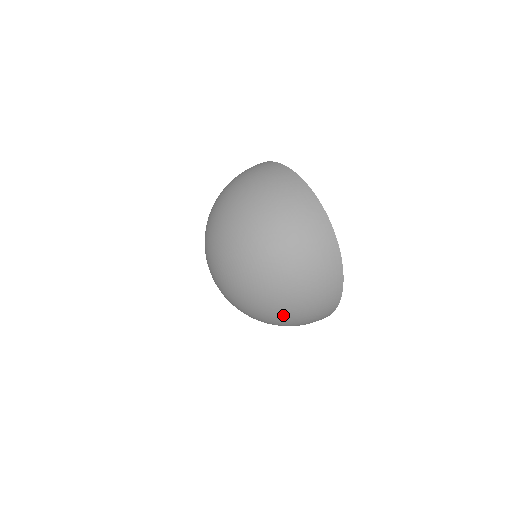
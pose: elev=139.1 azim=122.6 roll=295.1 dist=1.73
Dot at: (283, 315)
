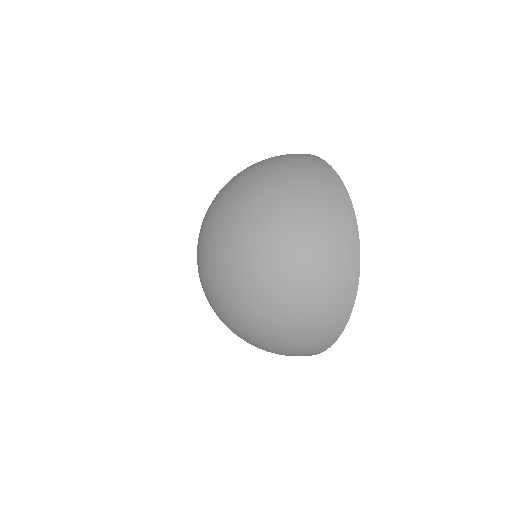
Dot at: (281, 290)
